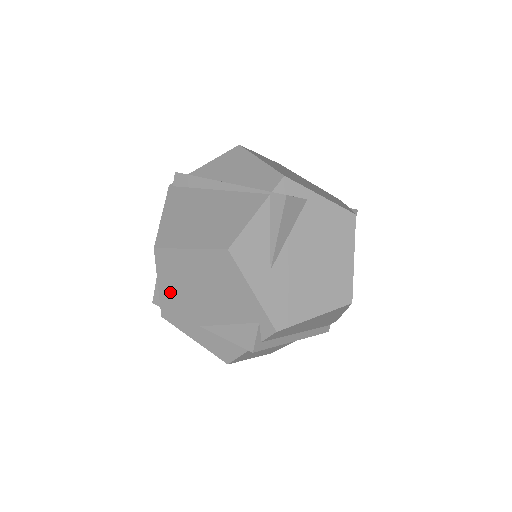
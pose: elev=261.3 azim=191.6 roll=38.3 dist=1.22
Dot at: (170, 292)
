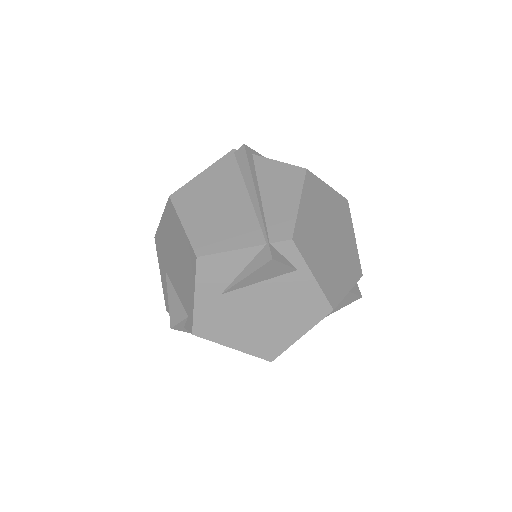
Dot at: (164, 232)
